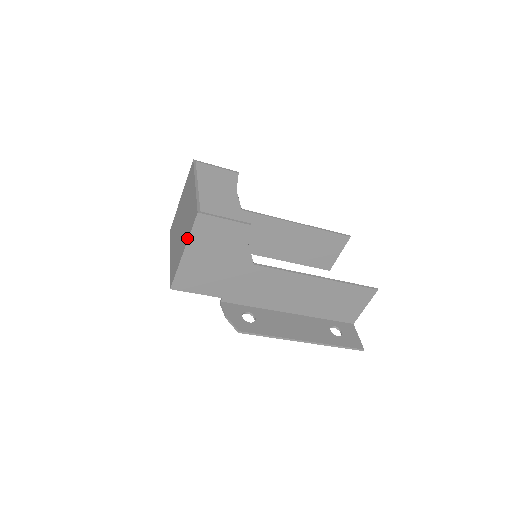
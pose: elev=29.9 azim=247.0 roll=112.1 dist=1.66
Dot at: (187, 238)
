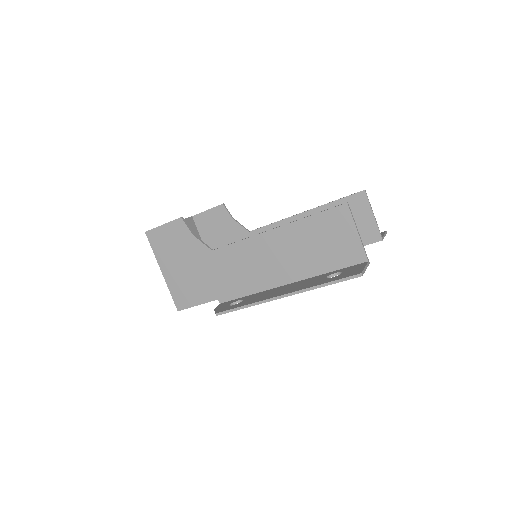
Dot at: (157, 258)
